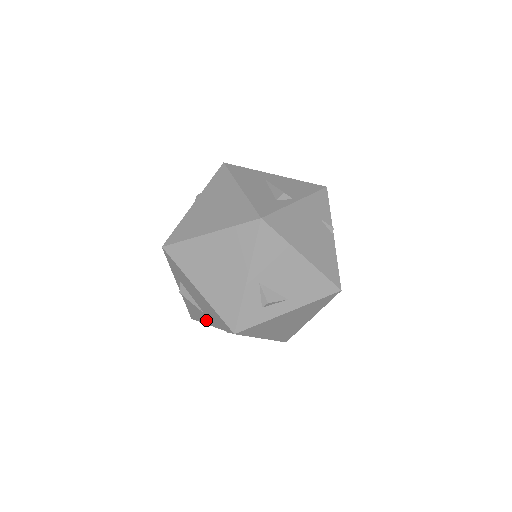
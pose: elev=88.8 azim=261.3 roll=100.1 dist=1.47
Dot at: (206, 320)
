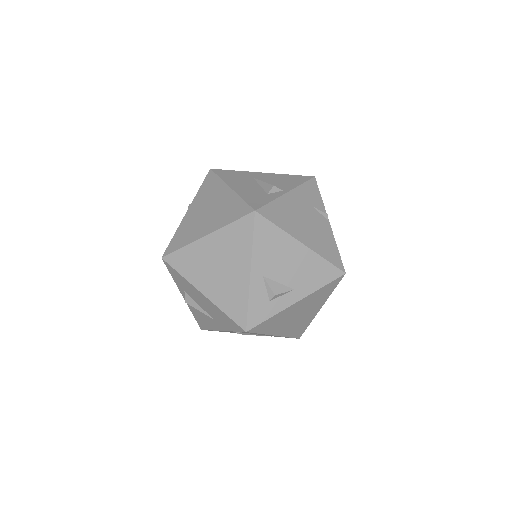
Dot at: (216, 326)
